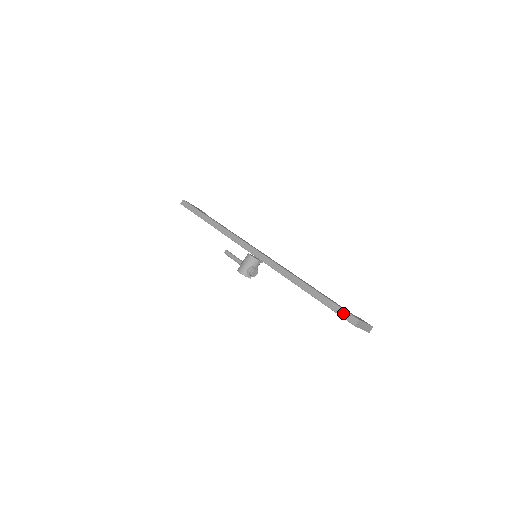
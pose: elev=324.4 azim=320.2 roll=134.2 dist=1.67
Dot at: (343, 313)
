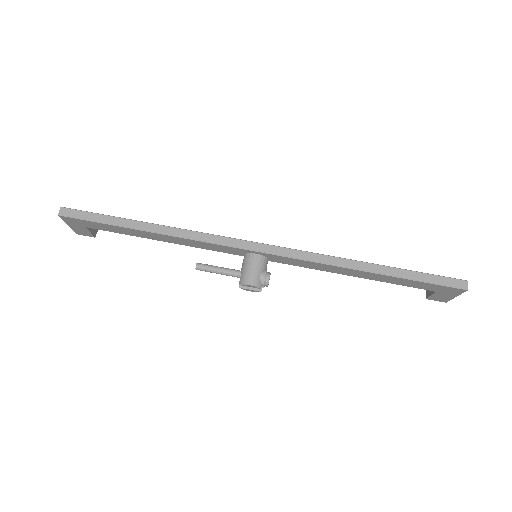
Dot at: (444, 280)
